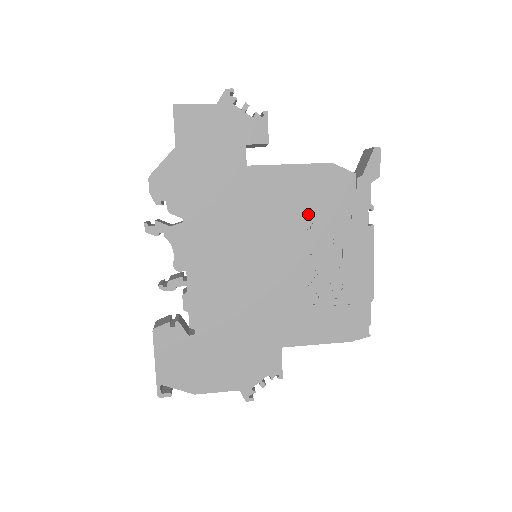
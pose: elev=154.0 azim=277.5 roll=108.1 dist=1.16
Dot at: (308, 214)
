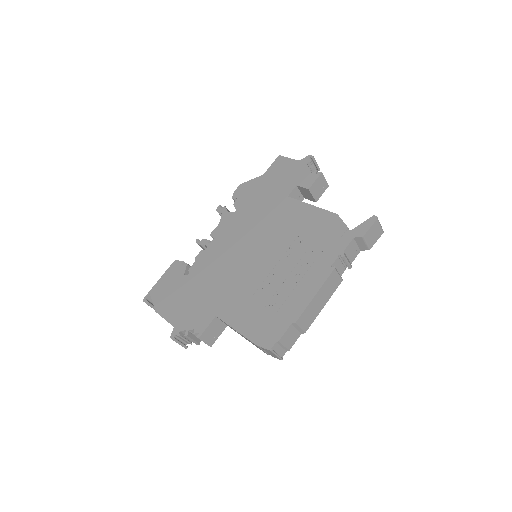
Dot at: (299, 239)
